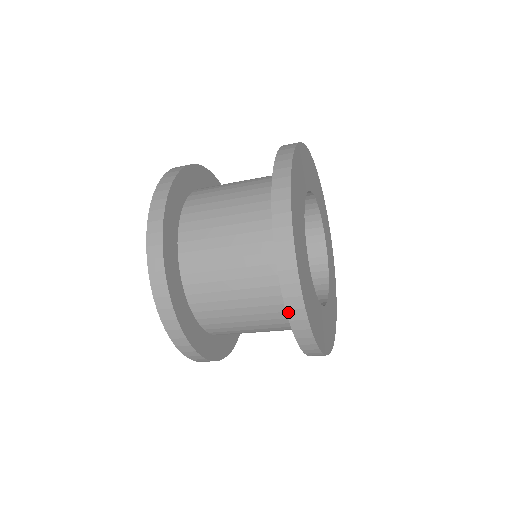
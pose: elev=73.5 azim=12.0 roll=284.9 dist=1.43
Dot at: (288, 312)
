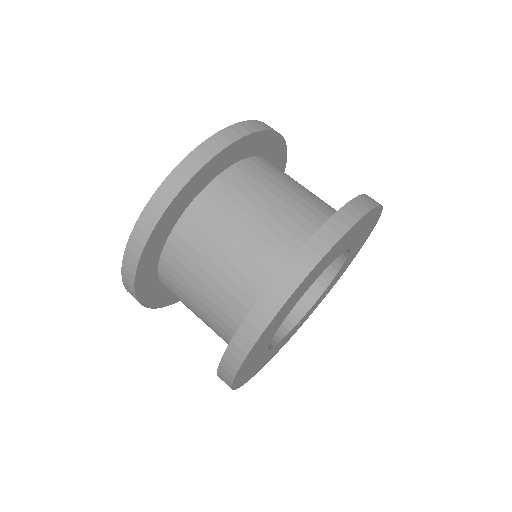
Dot at: (223, 360)
